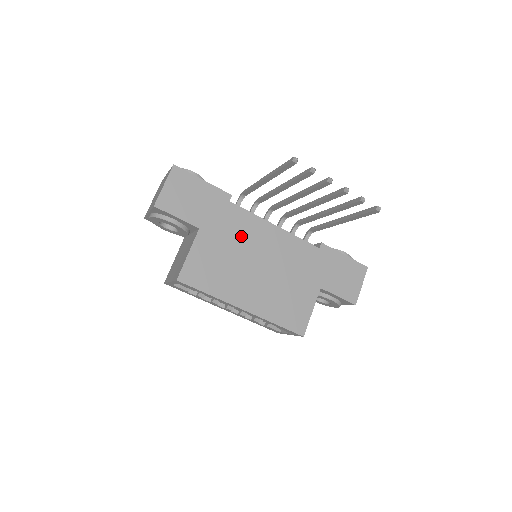
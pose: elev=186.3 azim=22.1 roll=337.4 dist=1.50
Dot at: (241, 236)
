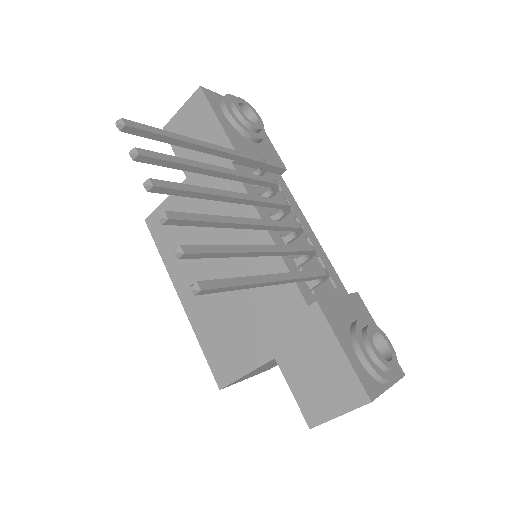
Dot at: (221, 215)
